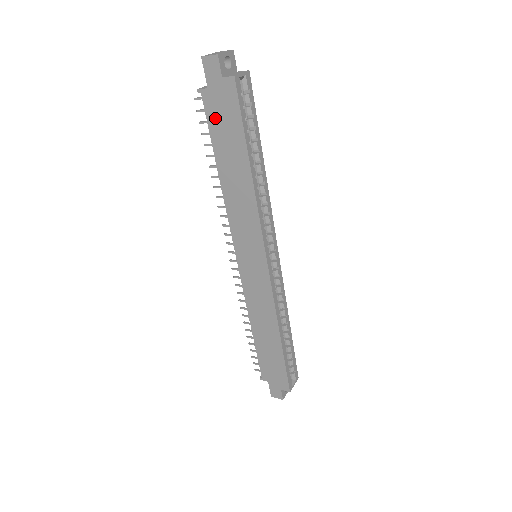
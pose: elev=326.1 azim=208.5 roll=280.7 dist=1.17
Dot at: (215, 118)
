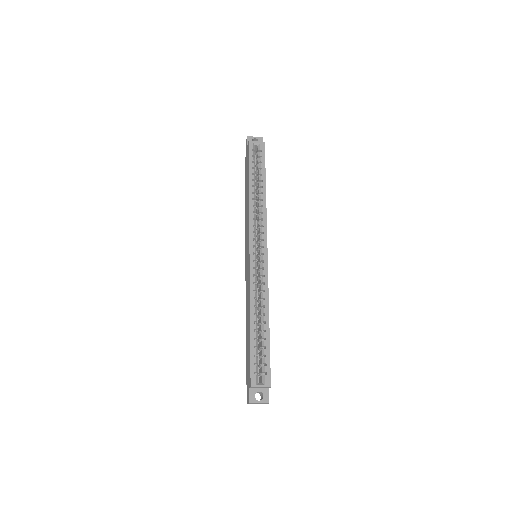
Dot at: (246, 169)
